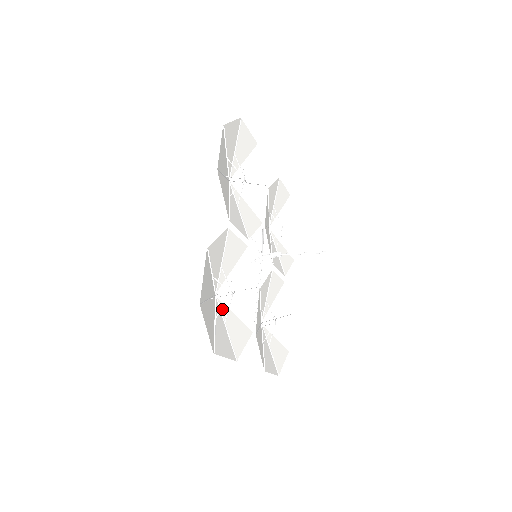
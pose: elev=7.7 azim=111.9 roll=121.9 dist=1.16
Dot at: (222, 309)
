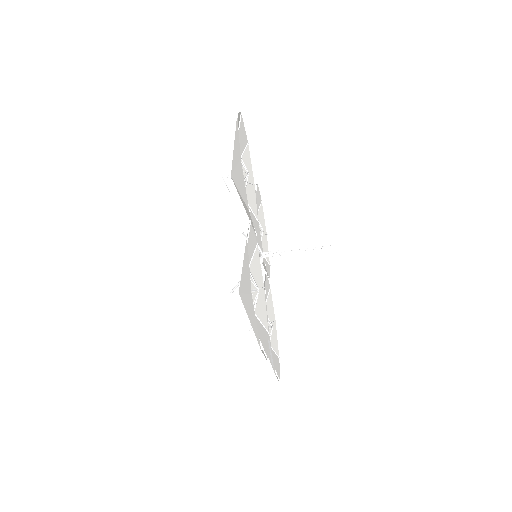
Dot at: (234, 177)
